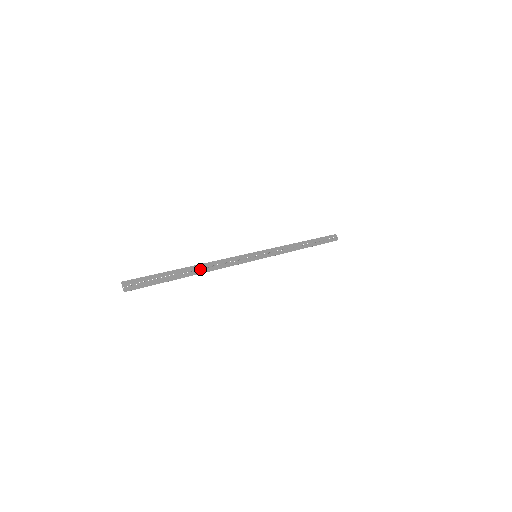
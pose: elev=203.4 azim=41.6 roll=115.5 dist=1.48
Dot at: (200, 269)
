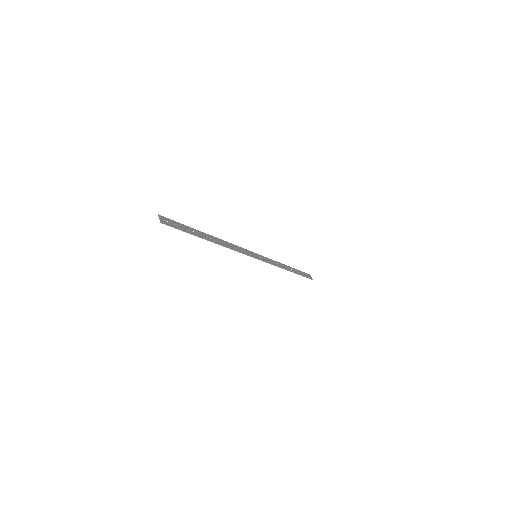
Dot at: (216, 241)
